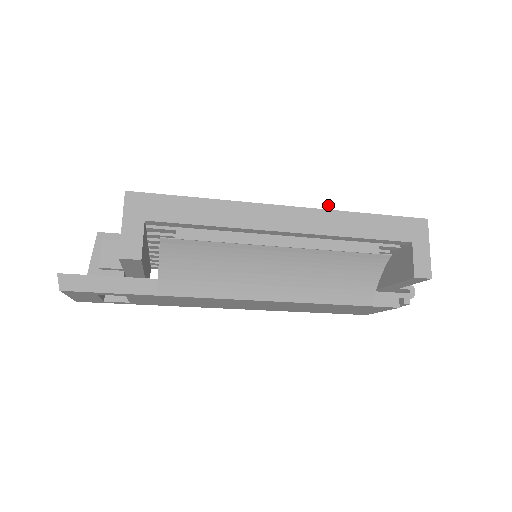
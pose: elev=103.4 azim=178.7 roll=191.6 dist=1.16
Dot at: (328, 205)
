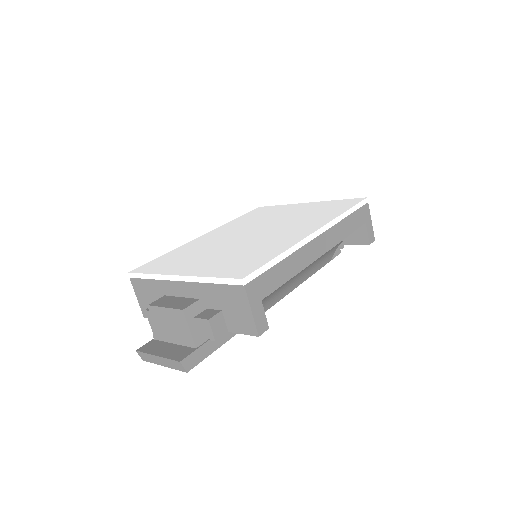
Dot at: (333, 222)
